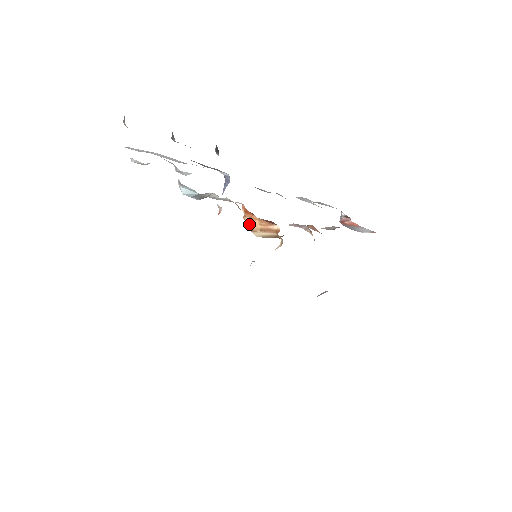
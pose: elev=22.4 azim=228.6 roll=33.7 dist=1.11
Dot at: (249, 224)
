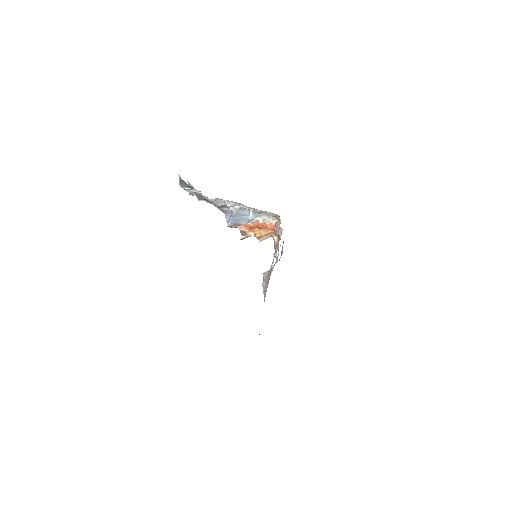
Dot at: (256, 235)
